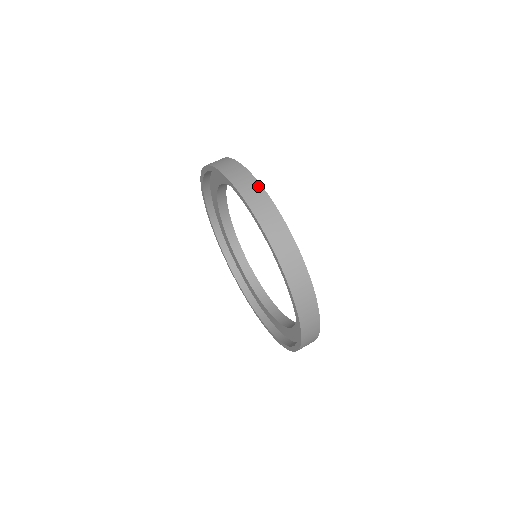
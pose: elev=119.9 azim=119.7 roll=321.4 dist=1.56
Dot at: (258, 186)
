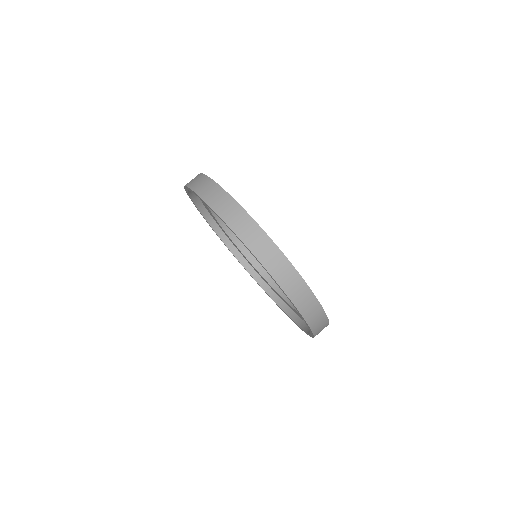
Dot at: (218, 188)
